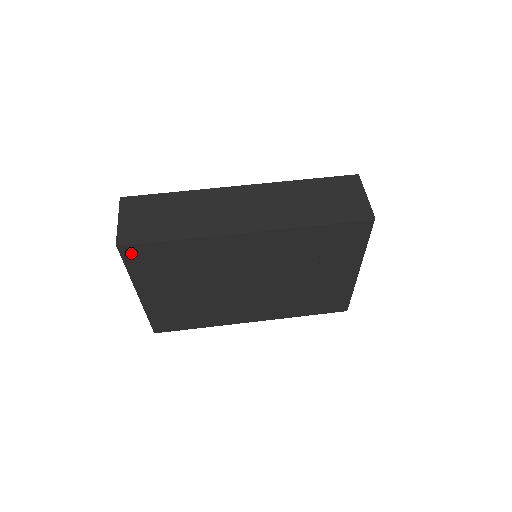
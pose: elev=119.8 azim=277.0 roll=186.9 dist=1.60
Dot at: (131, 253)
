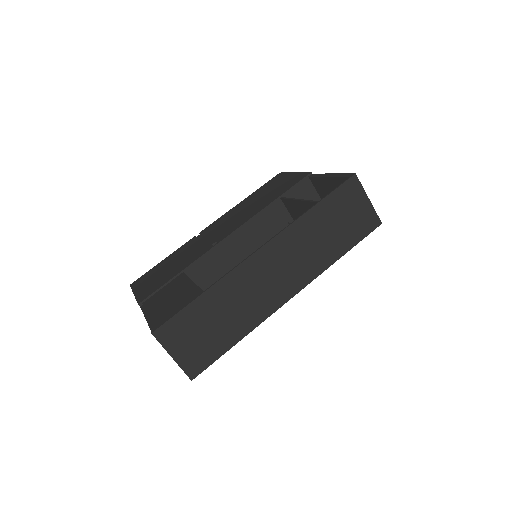
Dot at: occluded
